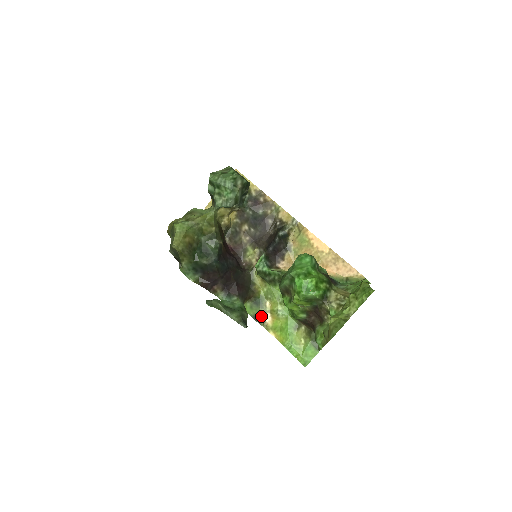
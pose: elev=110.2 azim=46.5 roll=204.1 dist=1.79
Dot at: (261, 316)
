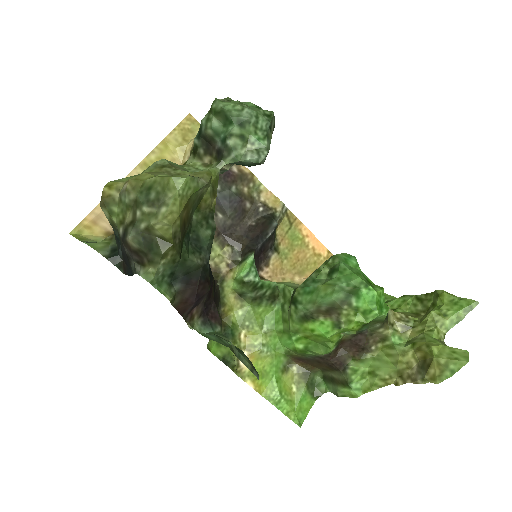
Dot at: (233, 357)
